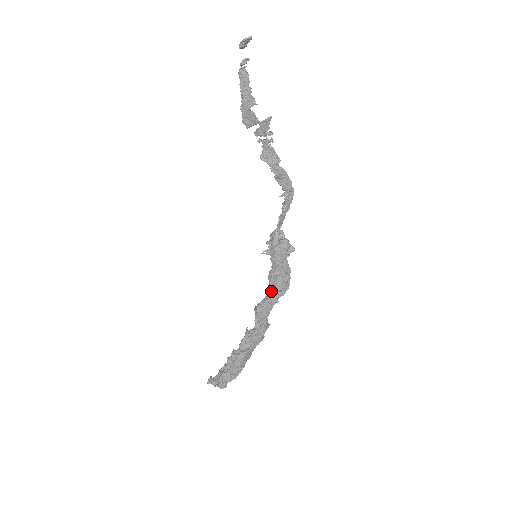
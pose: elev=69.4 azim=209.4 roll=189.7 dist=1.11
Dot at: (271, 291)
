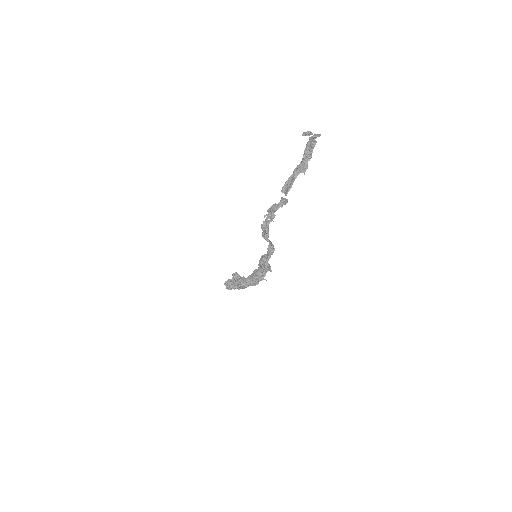
Dot at: (248, 279)
